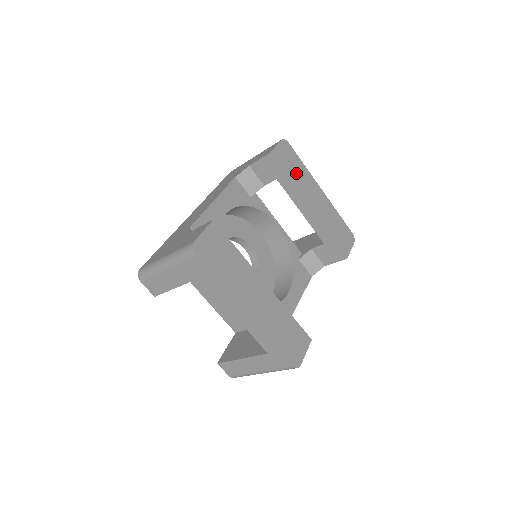
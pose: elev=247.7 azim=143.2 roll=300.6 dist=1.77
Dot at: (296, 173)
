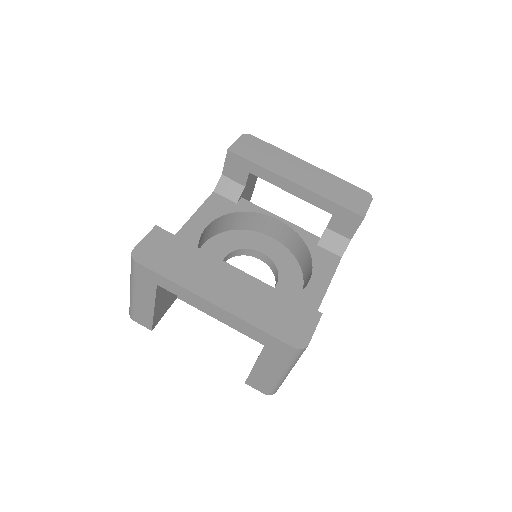
Dot at: (267, 158)
